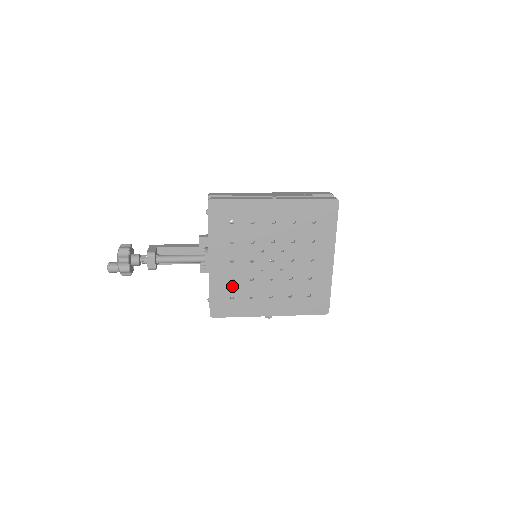
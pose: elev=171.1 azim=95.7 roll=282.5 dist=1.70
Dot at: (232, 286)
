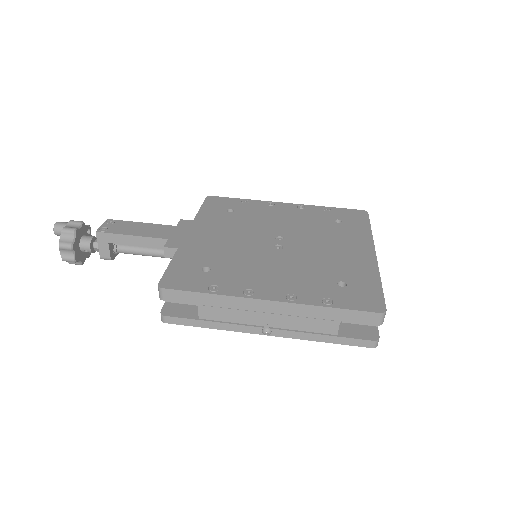
Dot at: occluded
